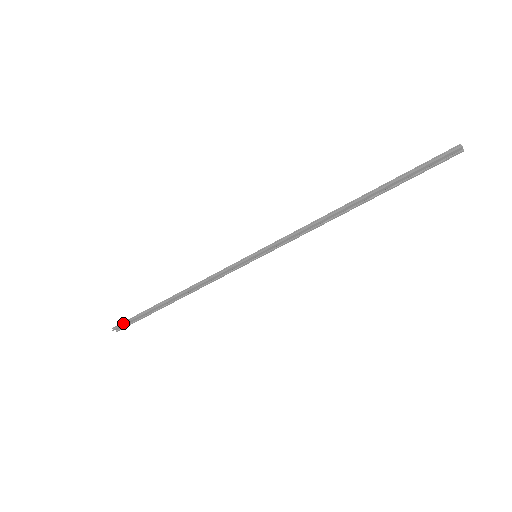
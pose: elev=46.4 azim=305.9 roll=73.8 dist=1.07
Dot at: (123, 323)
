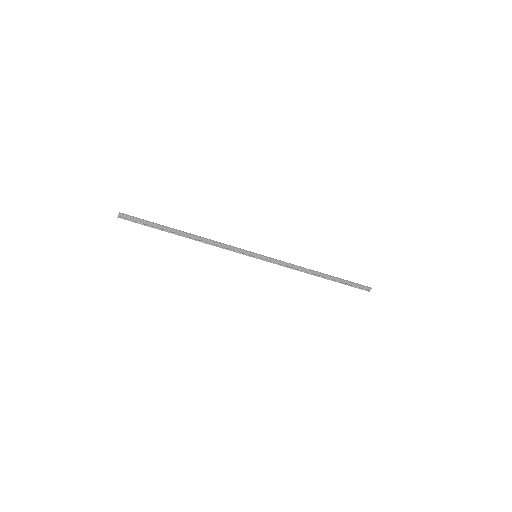
Dot at: (132, 216)
